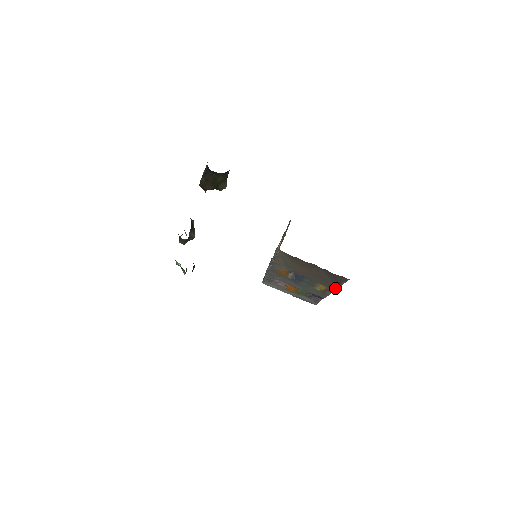
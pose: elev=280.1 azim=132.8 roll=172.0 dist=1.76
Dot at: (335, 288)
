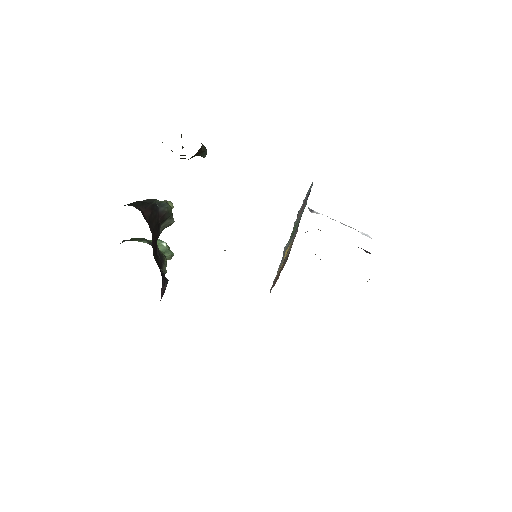
Dot at: occluded
